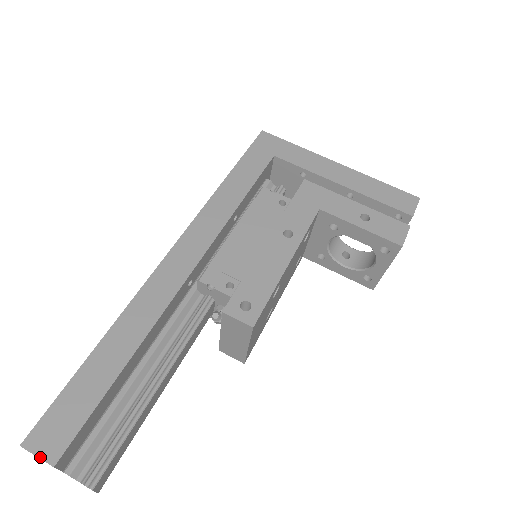
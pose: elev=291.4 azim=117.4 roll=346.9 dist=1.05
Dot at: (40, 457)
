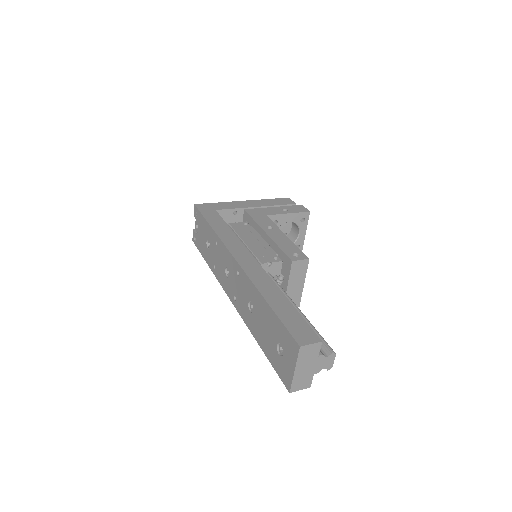
Dot at: (313, 343)
